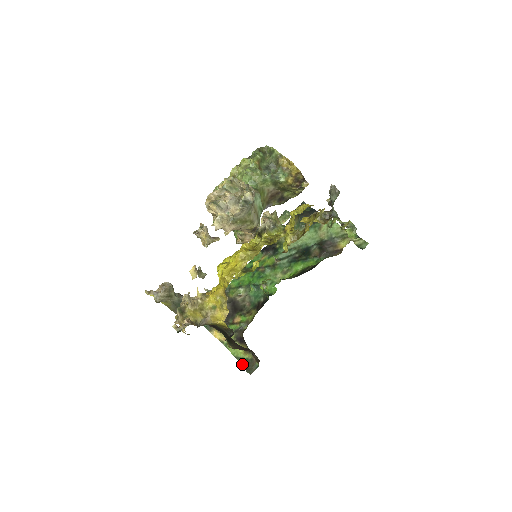
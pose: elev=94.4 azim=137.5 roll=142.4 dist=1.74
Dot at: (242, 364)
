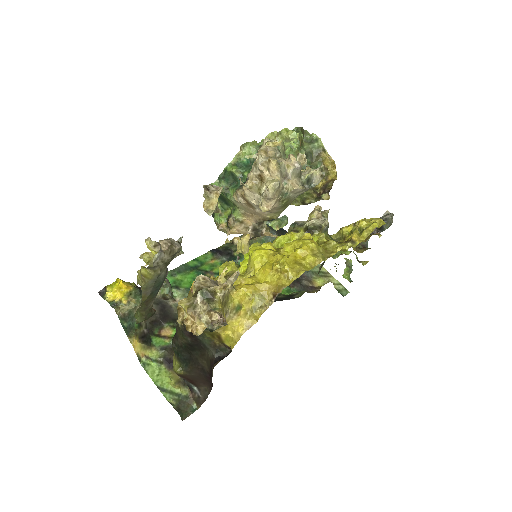
Dot at: (170, 401)
